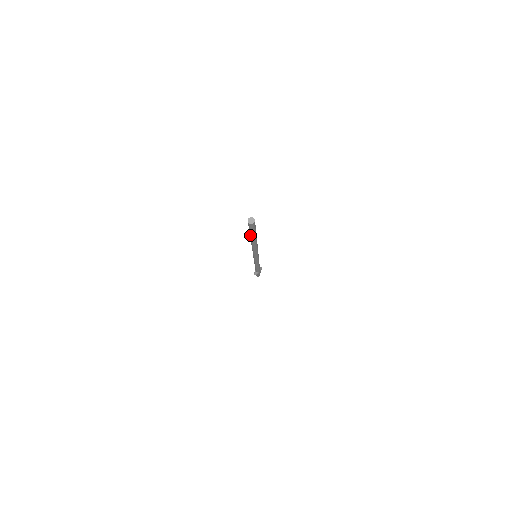
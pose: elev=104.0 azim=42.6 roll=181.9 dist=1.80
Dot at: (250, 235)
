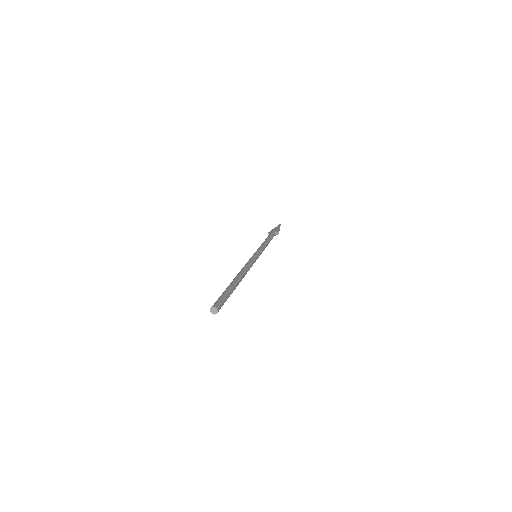
Dot at: occluded
